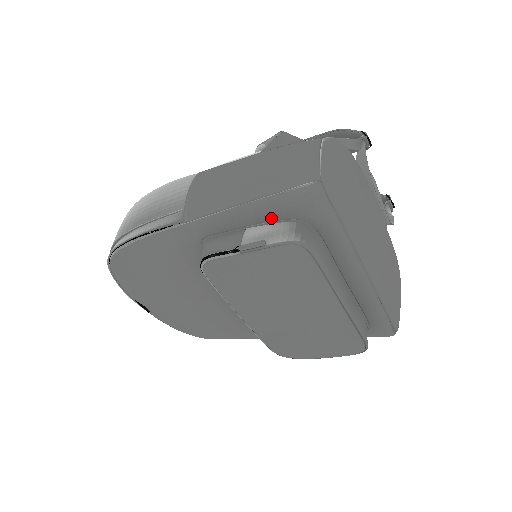
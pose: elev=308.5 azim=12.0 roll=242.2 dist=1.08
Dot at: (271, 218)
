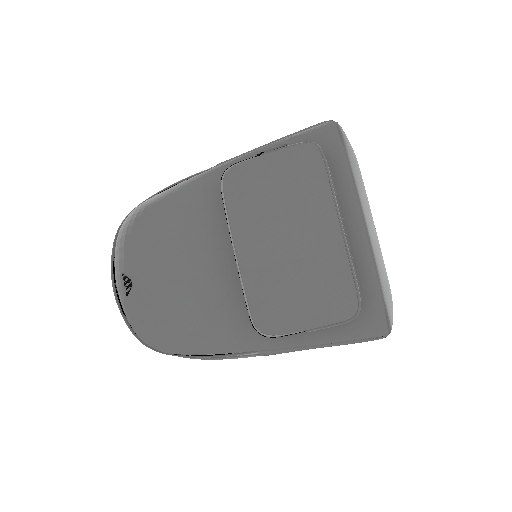
Dot at: occluded
